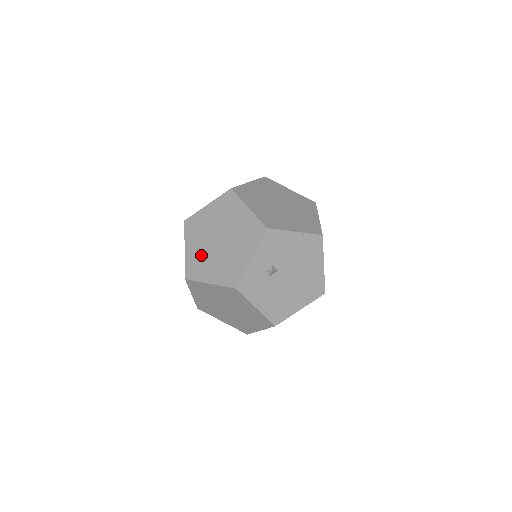
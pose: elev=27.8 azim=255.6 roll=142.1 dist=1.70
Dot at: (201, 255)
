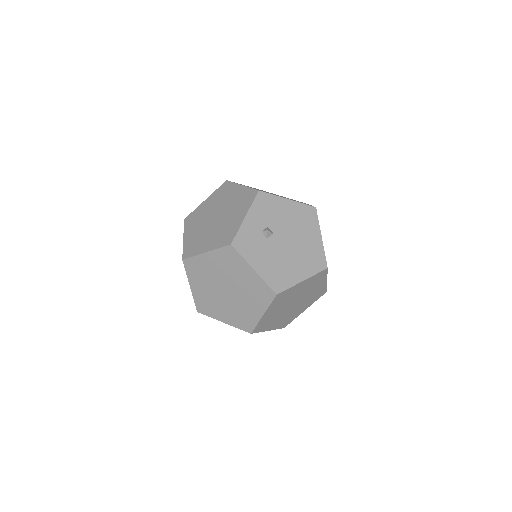
Dot at: (198, 235)
